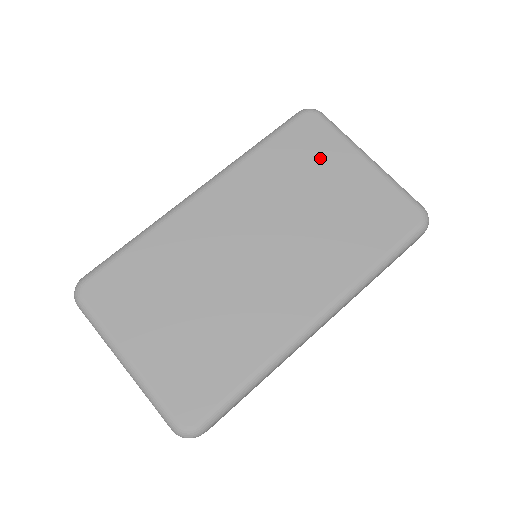
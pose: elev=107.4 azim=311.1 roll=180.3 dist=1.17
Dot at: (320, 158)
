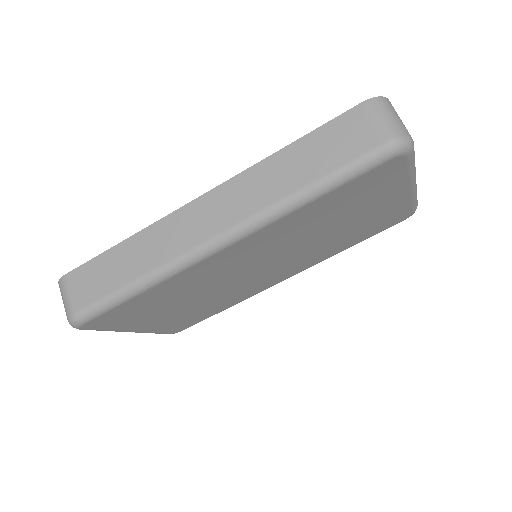
Dot at: (369, 197)
